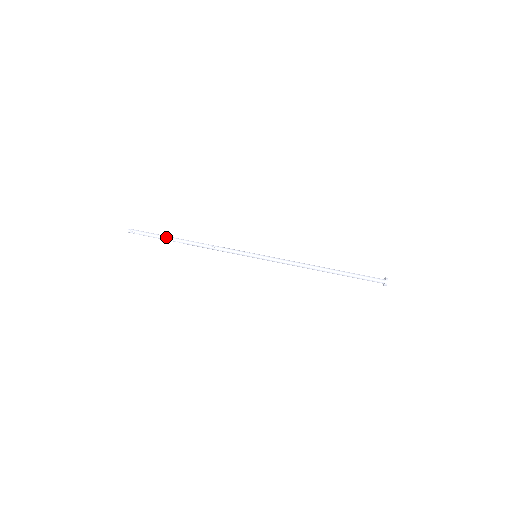
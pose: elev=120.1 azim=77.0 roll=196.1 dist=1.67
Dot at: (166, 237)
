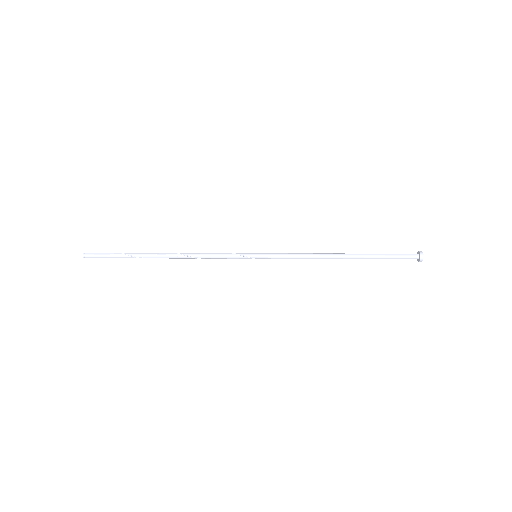
Dot at: occluded
